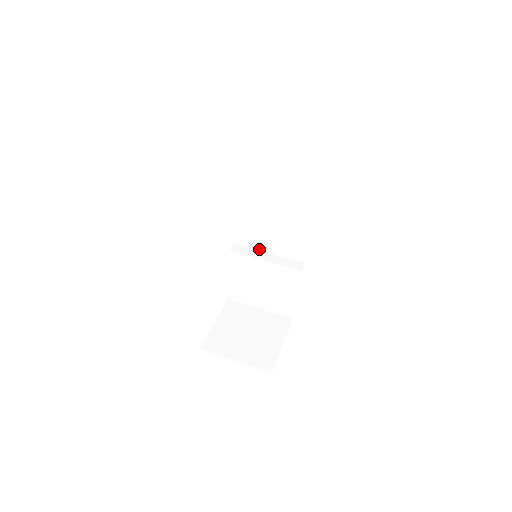
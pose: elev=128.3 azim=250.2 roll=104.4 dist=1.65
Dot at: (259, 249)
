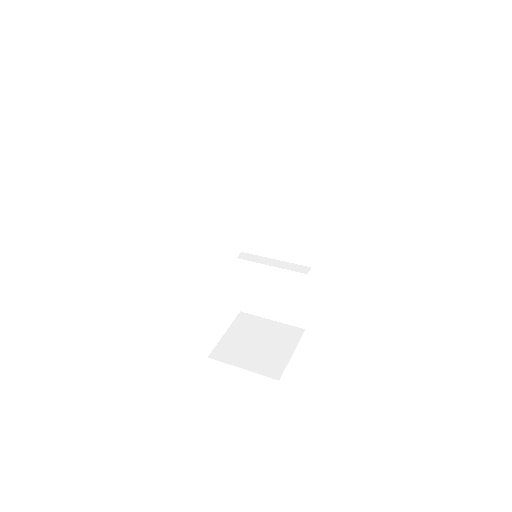
Dot at: (266, 256)
